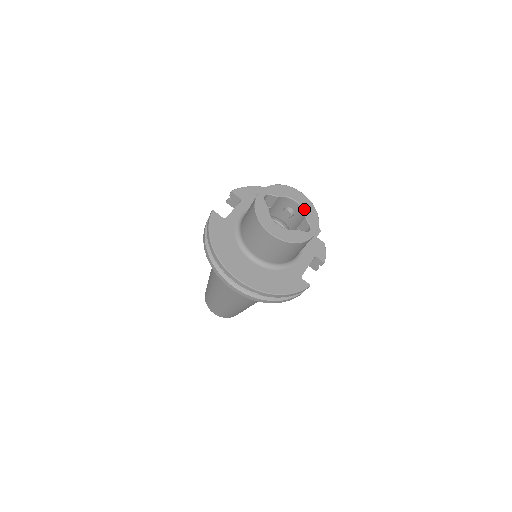
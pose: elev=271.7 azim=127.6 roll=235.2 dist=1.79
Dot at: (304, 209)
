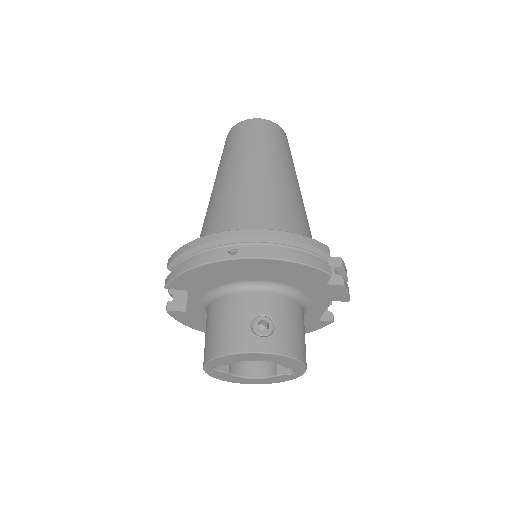
Dot at: occluded
